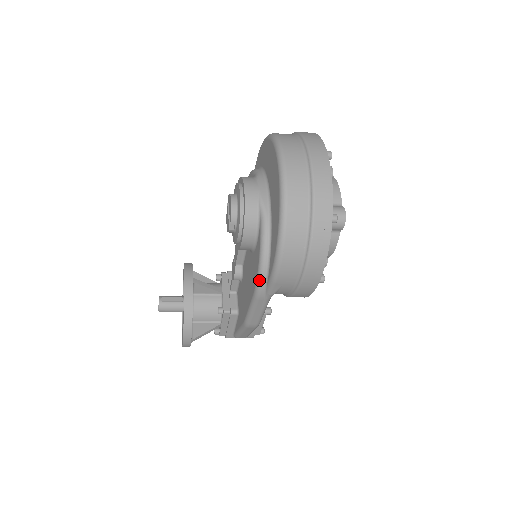
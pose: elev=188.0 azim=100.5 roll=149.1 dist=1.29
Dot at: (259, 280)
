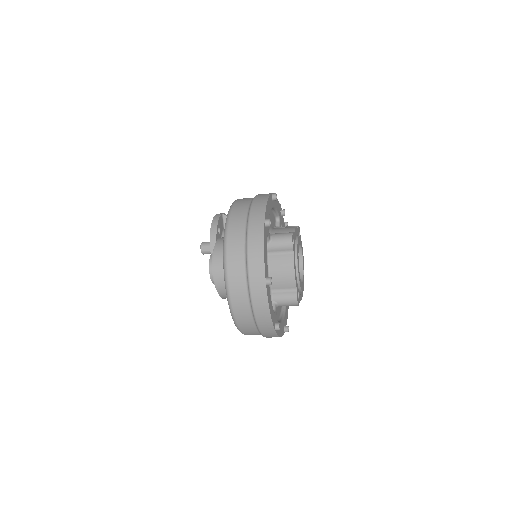
Dot at: occluded
